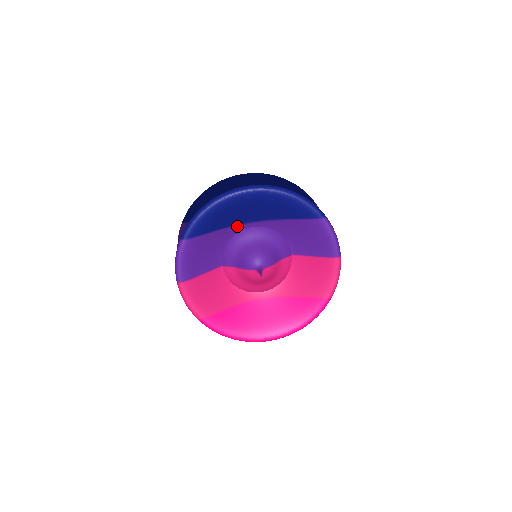
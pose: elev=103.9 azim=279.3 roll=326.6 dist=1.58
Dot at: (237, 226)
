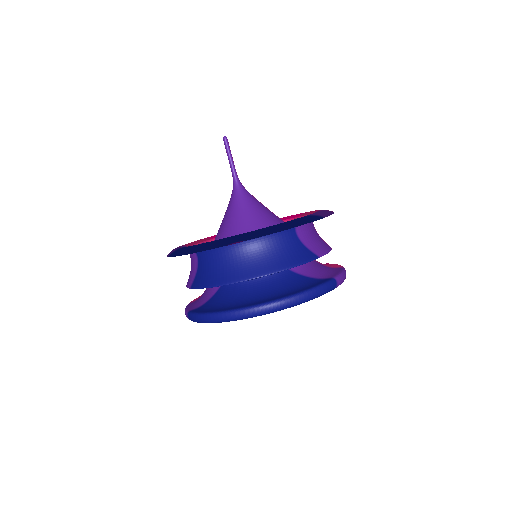
Dot at: occluded
